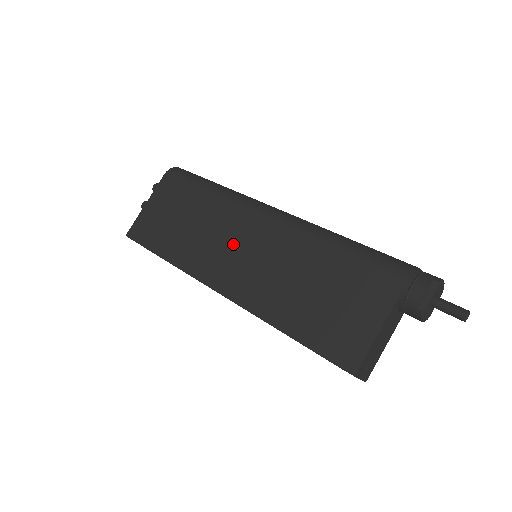
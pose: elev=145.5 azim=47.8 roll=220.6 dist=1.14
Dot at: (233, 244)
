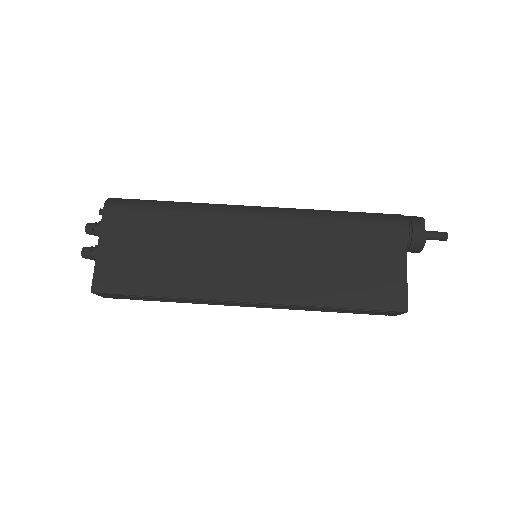
Dot at: (238, 252)
